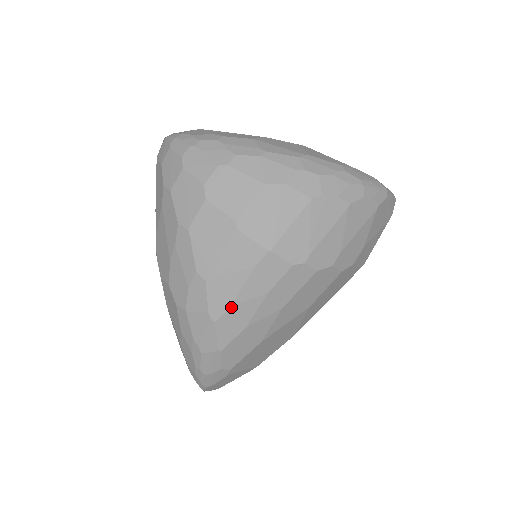
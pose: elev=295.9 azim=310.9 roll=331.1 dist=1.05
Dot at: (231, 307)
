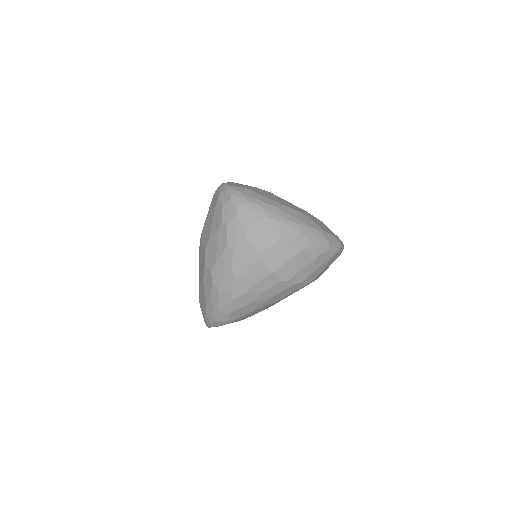
Dot at: (245, 294)
